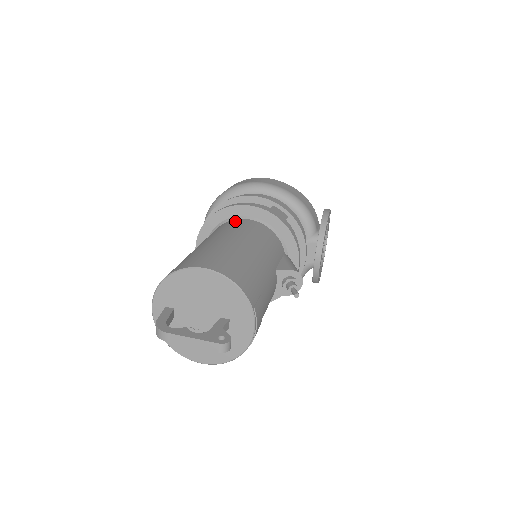
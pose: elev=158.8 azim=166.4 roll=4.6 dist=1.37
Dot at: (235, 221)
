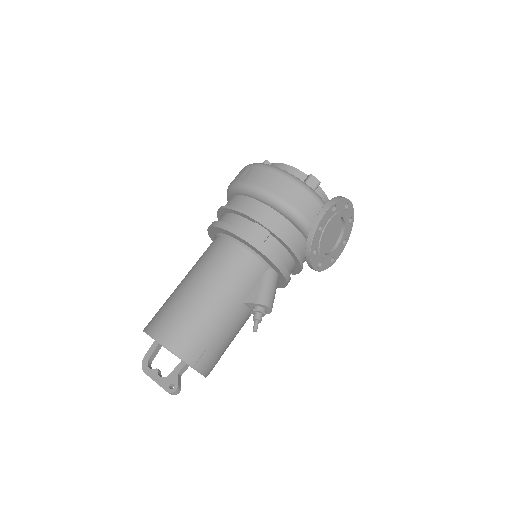
Dot at: (220, 243)
